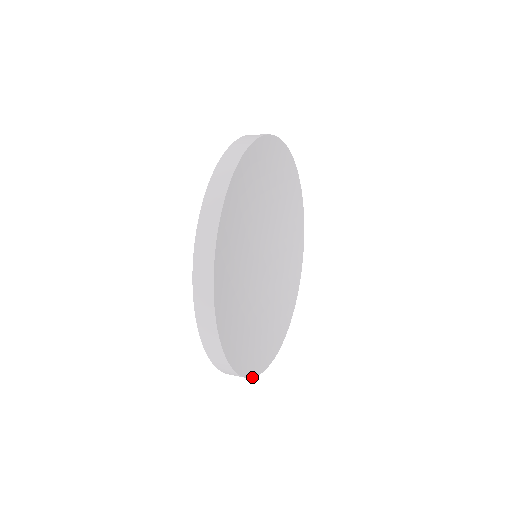
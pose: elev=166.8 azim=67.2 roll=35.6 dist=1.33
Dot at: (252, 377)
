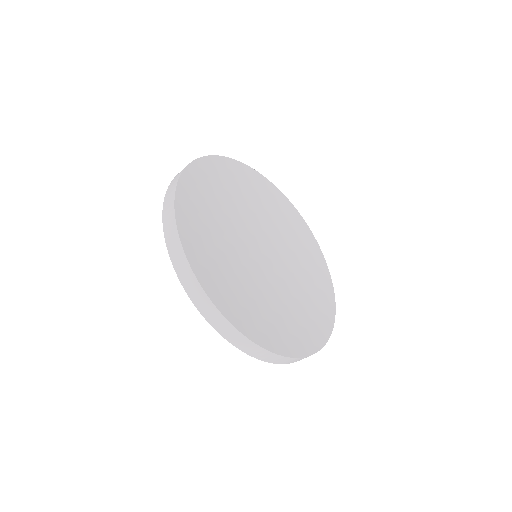
Dot at: (309, 355)
